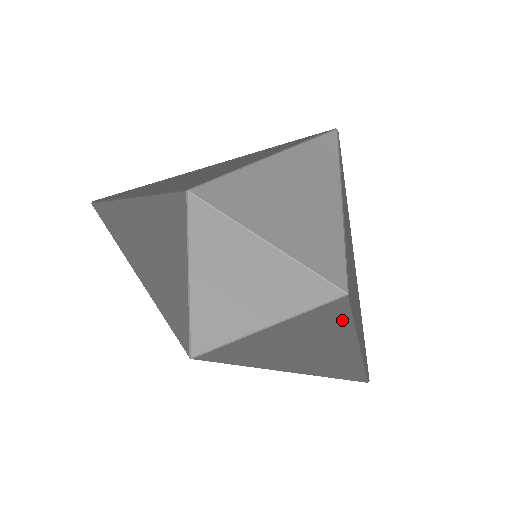
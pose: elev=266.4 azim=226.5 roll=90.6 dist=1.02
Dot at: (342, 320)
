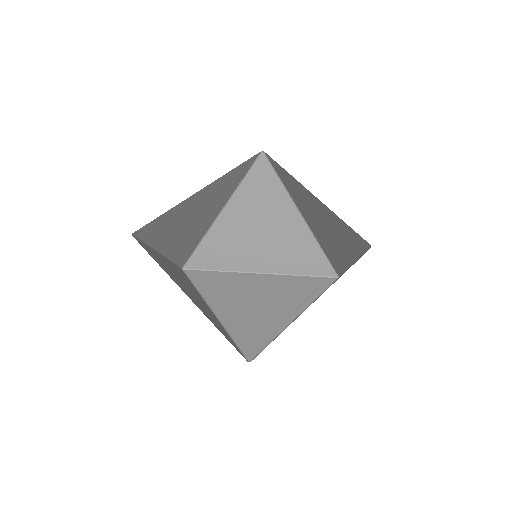
Dot at: occluded
